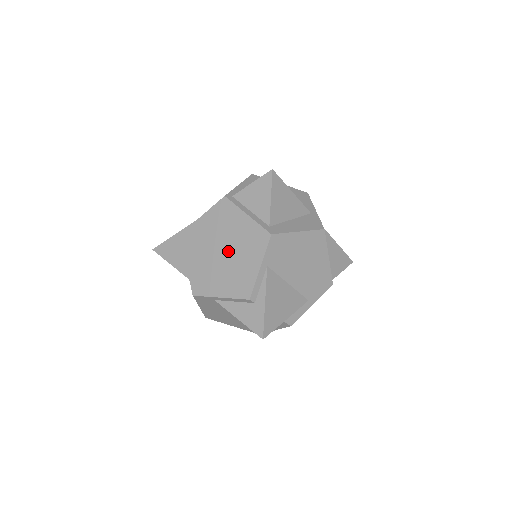
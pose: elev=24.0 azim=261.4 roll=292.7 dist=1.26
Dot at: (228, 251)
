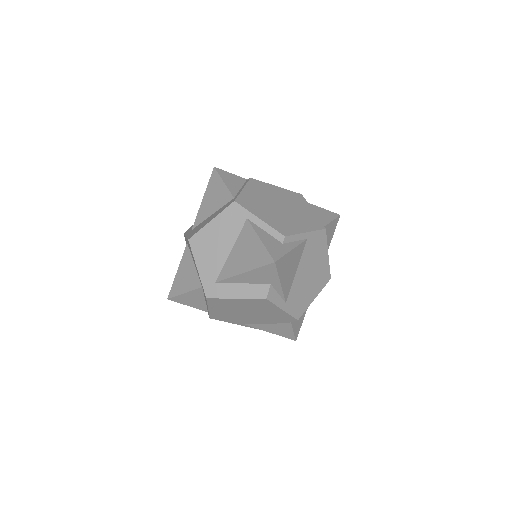
Dot at: (285, 210)
